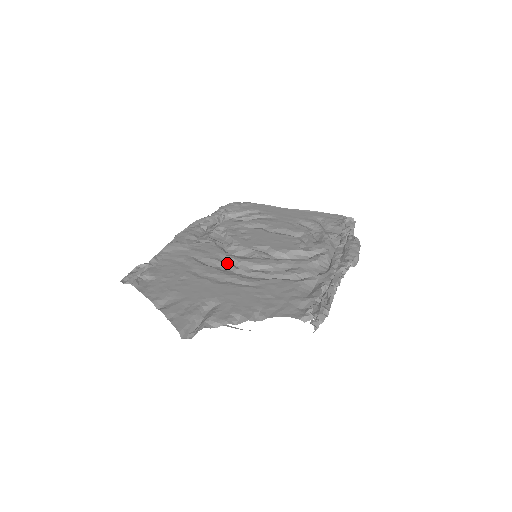
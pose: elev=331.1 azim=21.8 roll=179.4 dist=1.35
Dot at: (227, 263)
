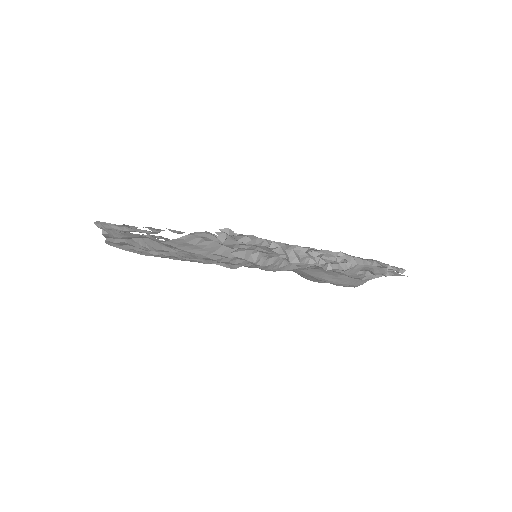
Dot at: occluded
